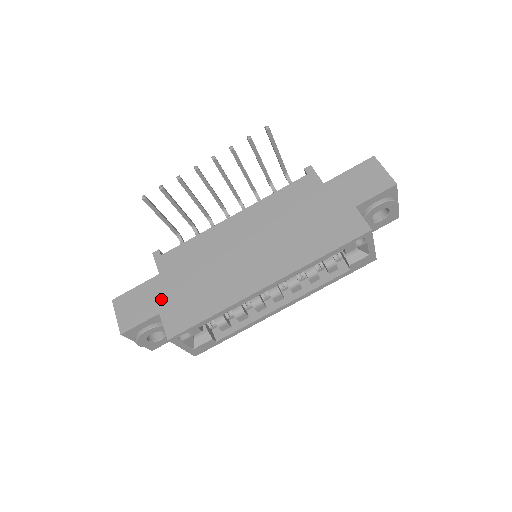
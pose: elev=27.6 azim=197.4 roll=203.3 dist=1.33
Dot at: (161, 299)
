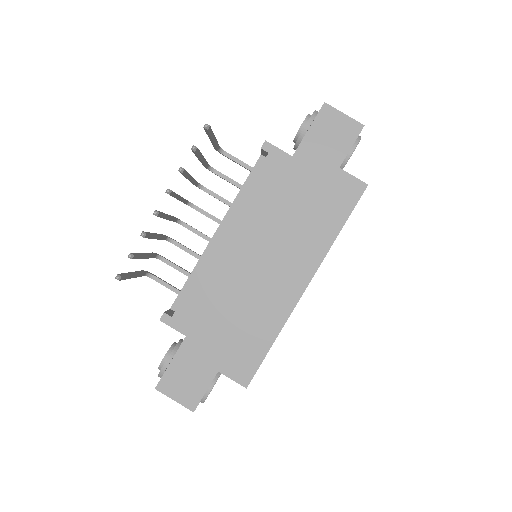
Dot at: (209, 358)
